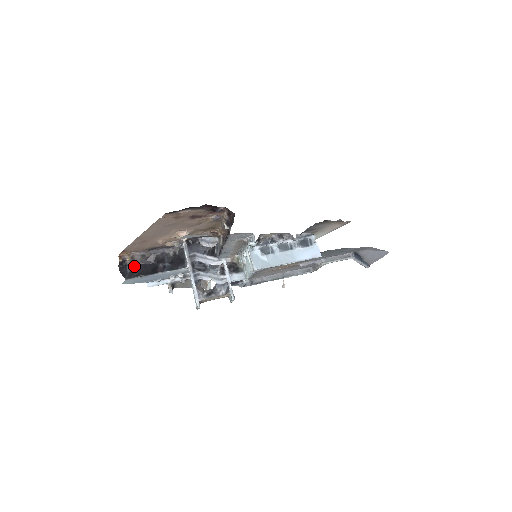
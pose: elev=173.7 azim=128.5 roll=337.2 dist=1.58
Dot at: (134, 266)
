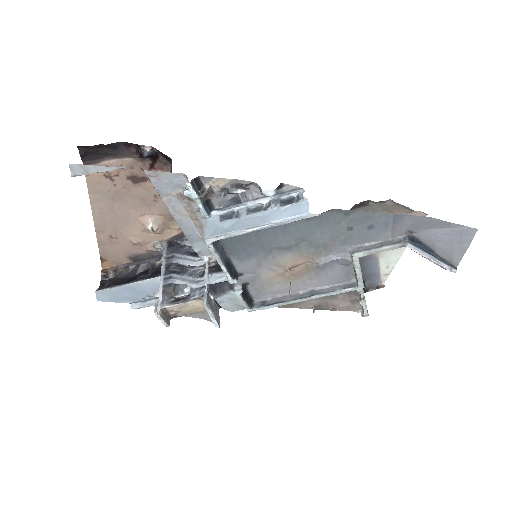
Dot at: (114, 279)
